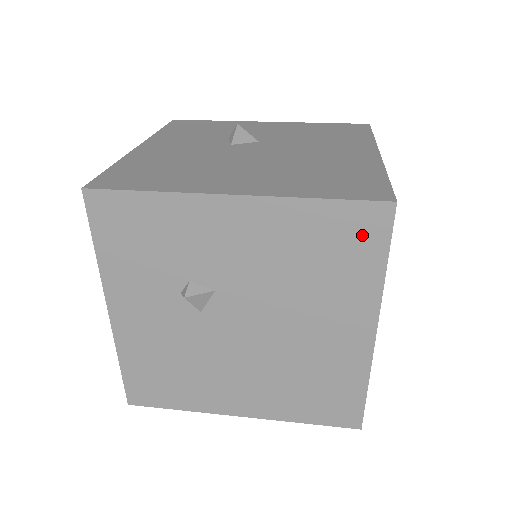
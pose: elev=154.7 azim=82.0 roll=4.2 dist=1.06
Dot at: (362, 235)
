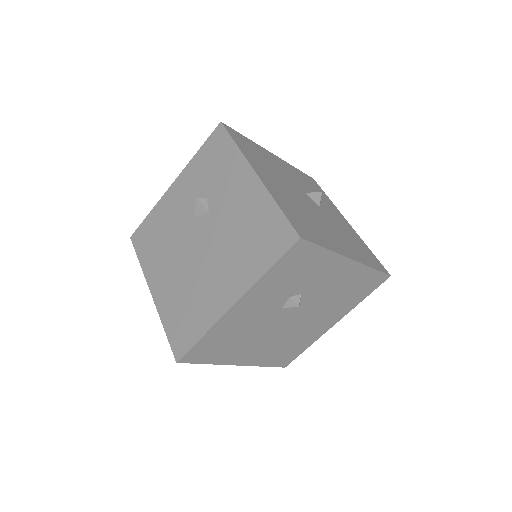
Dot at: (275, 241)
